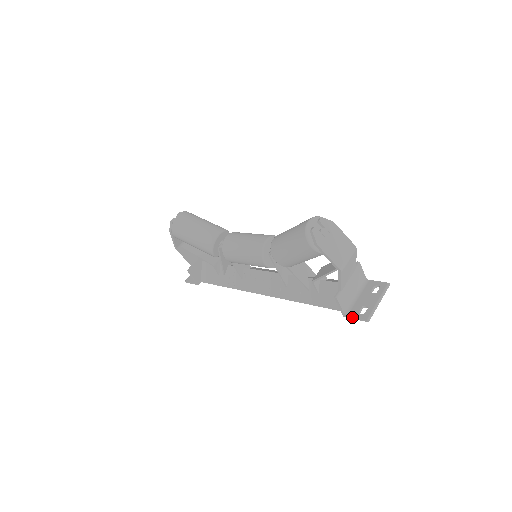
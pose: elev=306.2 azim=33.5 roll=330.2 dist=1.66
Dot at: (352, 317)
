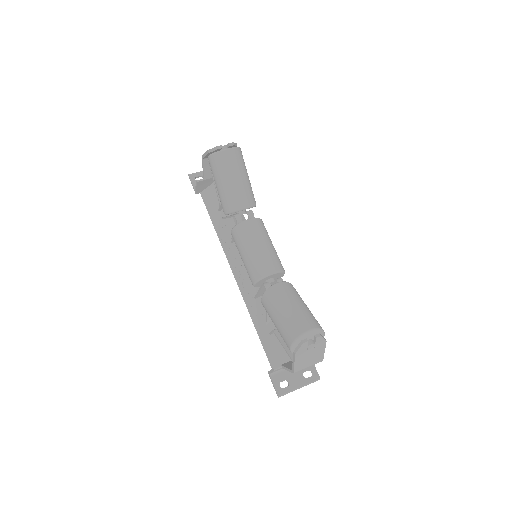
Dot at: (272, 382)
